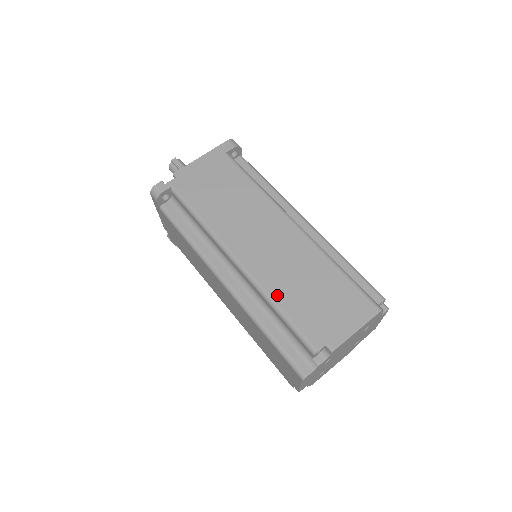
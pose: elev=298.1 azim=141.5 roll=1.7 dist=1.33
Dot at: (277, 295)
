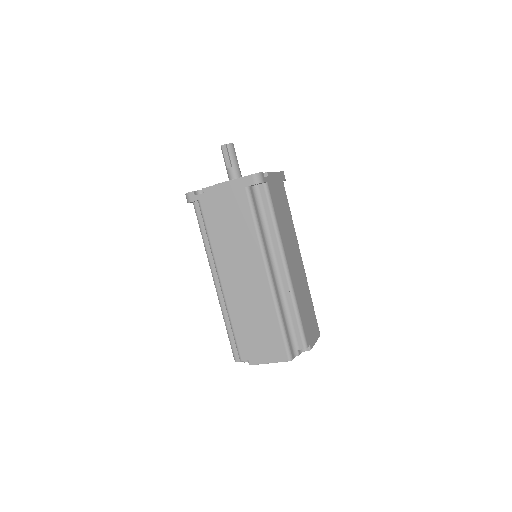
Dot at: (234, 317)
